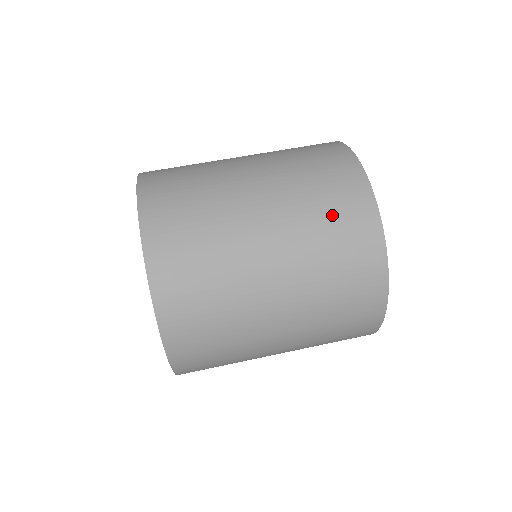
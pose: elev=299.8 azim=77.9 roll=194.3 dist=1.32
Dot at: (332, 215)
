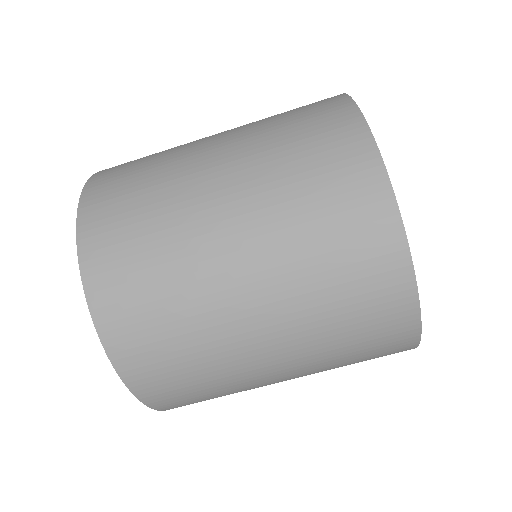
Dot at: occluded
